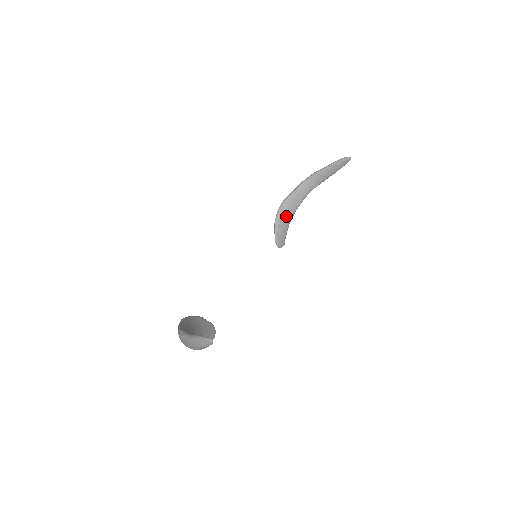
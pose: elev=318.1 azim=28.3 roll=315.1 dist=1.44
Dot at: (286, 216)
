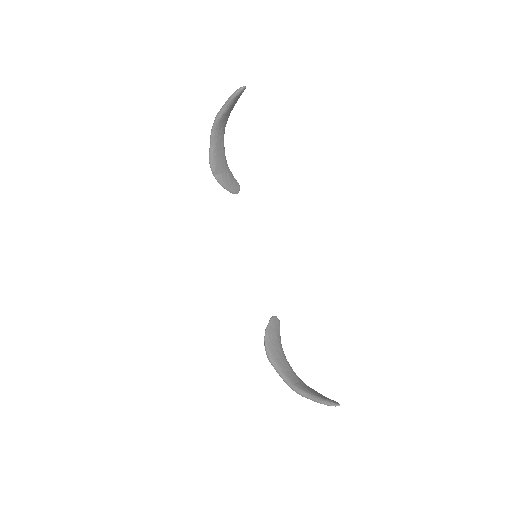
Dot at: (223, 170)
